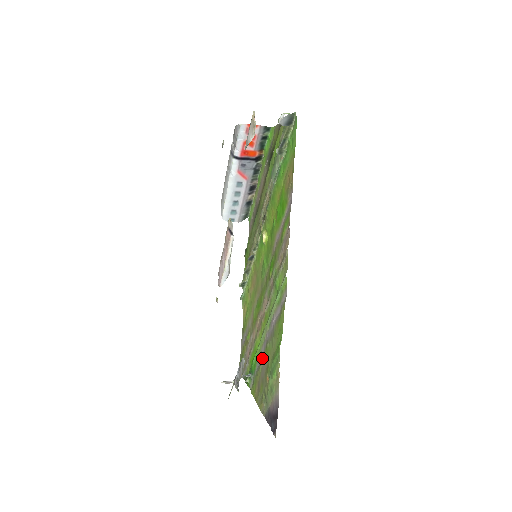
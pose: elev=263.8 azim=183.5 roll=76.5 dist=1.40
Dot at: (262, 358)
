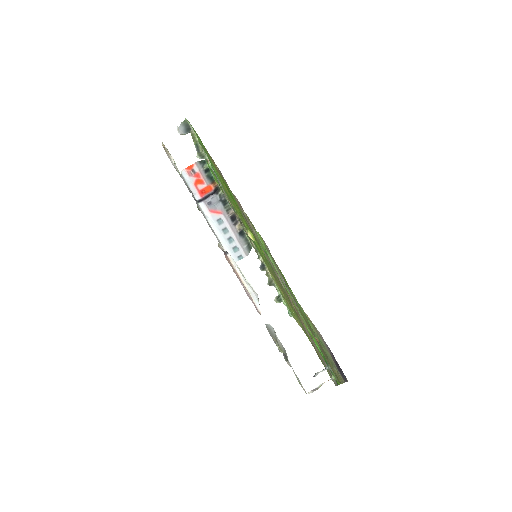
Dot at: occluded
